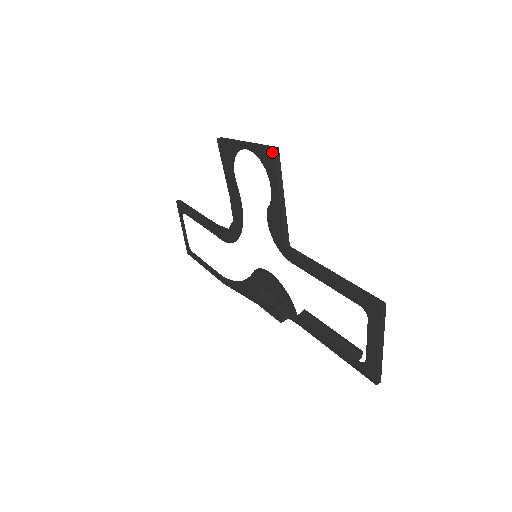
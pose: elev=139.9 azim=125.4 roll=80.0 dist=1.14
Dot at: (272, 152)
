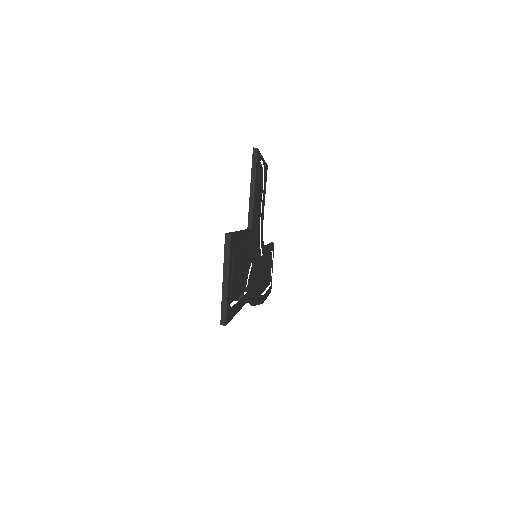
Dot at: (253, 151)
